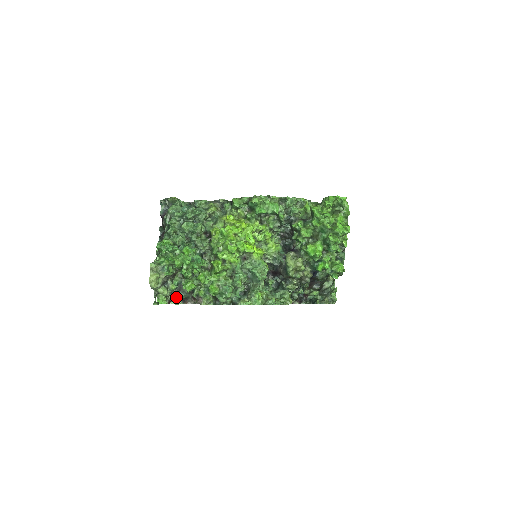
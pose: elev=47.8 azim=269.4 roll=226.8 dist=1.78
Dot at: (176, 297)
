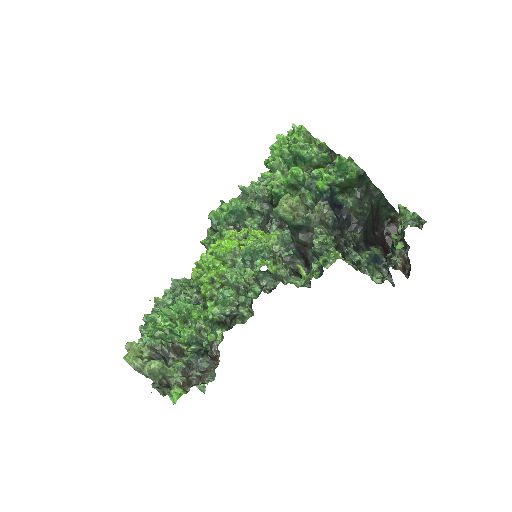
Dot at: (201, 384)
